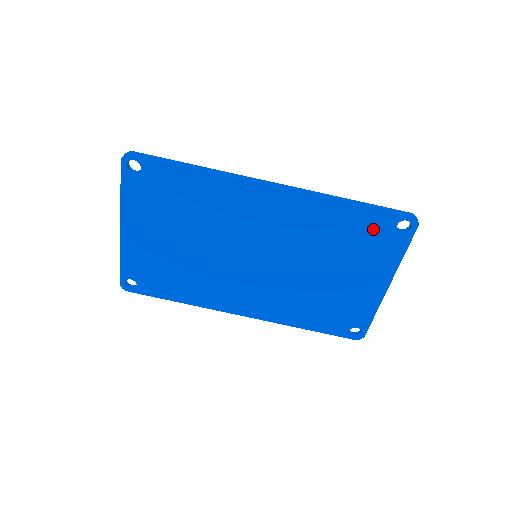
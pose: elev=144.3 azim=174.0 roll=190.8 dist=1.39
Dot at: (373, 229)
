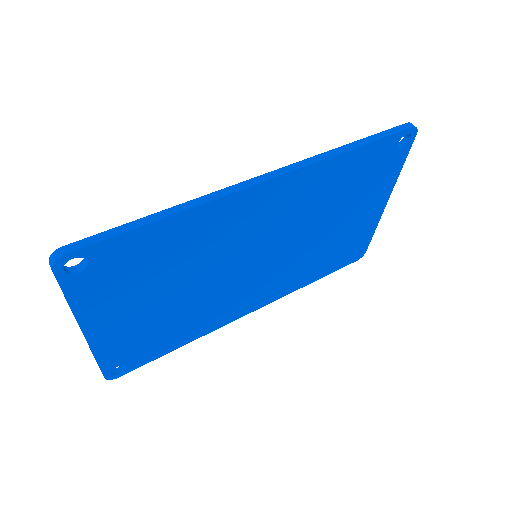
Dot at: (375, 161)
